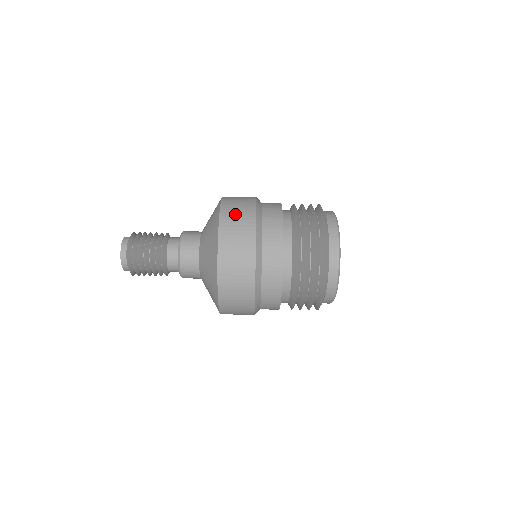
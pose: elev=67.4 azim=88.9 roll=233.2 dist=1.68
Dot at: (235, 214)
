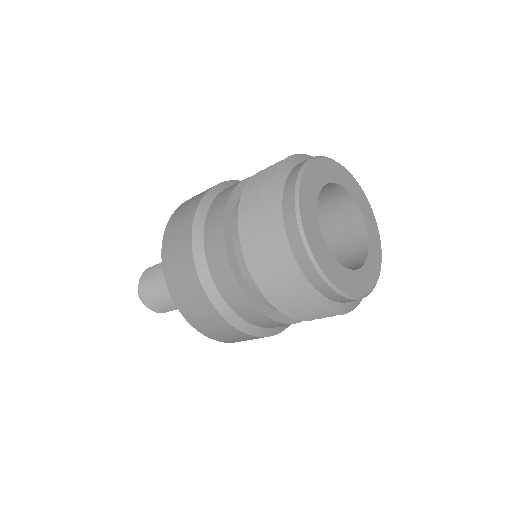
Dot at: (178, 277)
